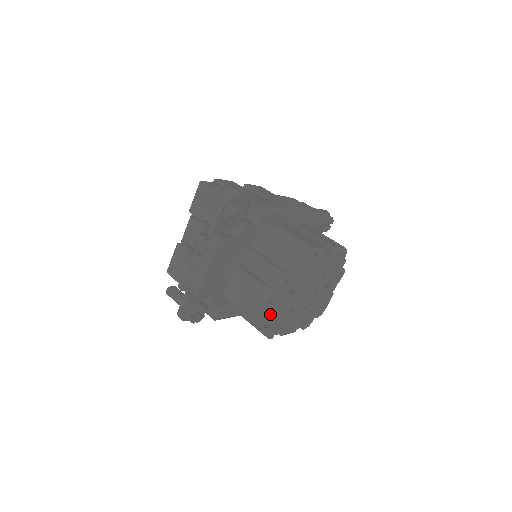
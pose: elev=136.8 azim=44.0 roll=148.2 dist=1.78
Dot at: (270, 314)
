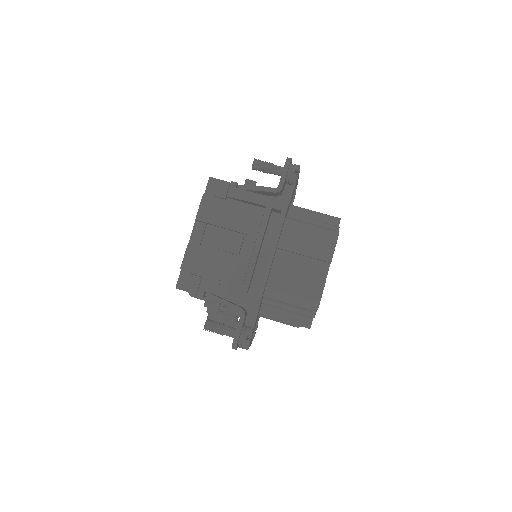
Dot at: occluded
